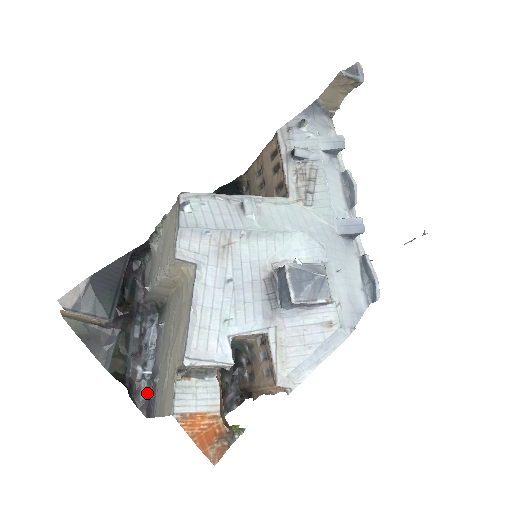
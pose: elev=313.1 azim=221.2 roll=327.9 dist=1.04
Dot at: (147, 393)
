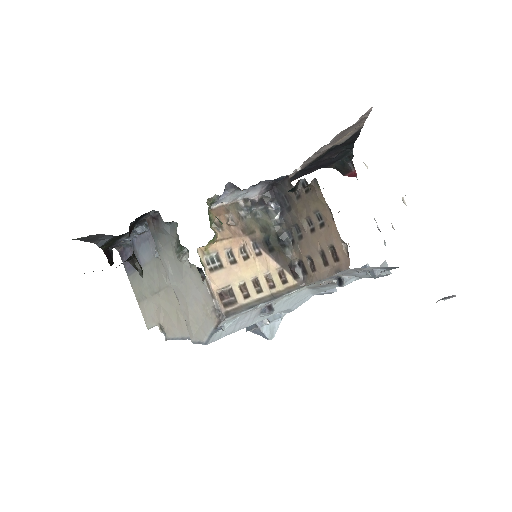
Dot at: (124, 247)
